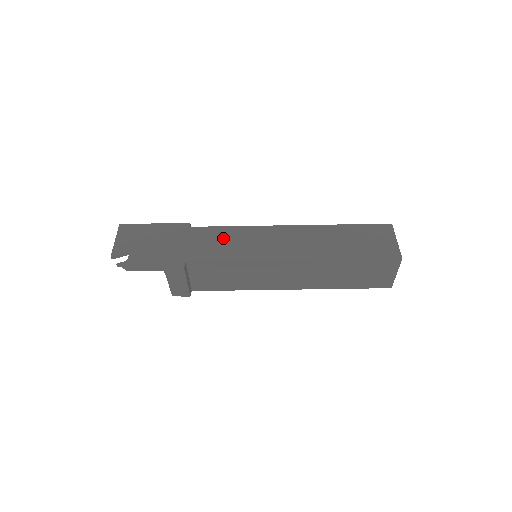
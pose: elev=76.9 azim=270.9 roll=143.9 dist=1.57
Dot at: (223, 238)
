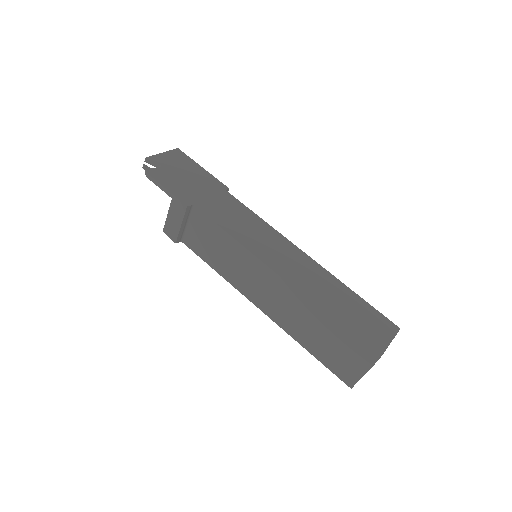
Dot at: (241, 216)
